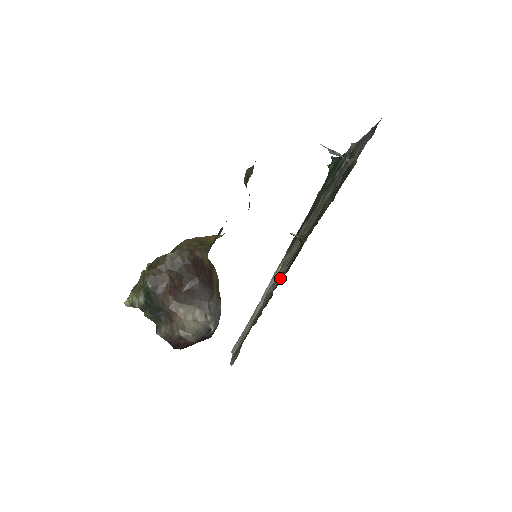
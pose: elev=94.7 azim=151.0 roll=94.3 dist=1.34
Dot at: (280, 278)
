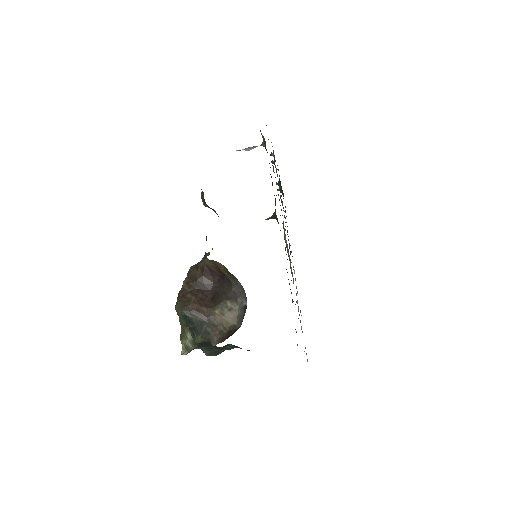
Dot at: occluded
